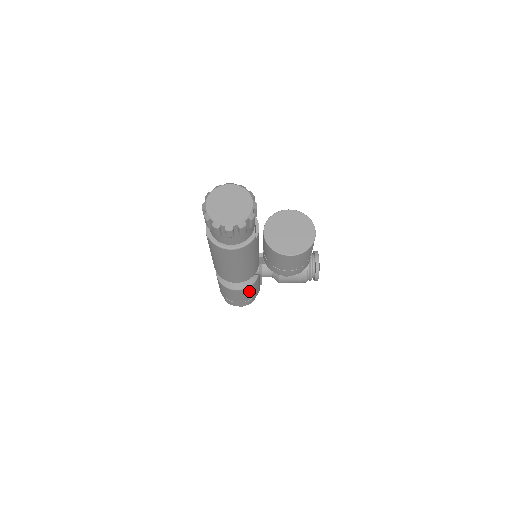
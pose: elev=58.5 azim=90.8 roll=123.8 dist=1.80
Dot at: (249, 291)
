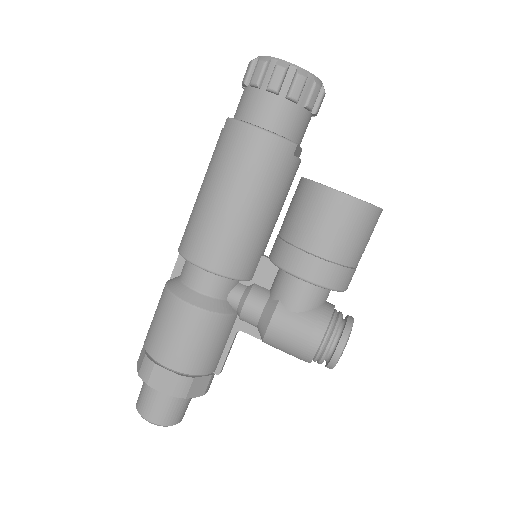
Dot at: (203, 333)
